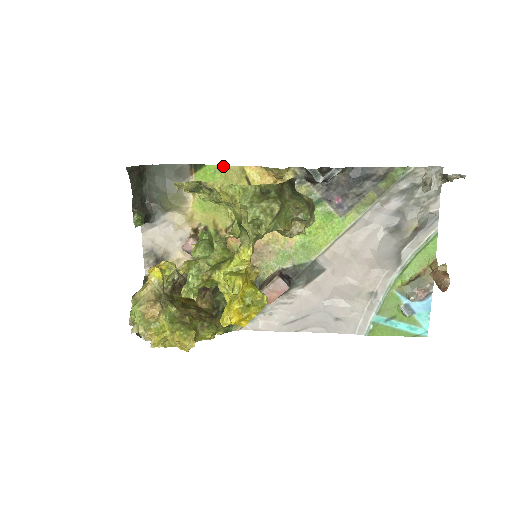
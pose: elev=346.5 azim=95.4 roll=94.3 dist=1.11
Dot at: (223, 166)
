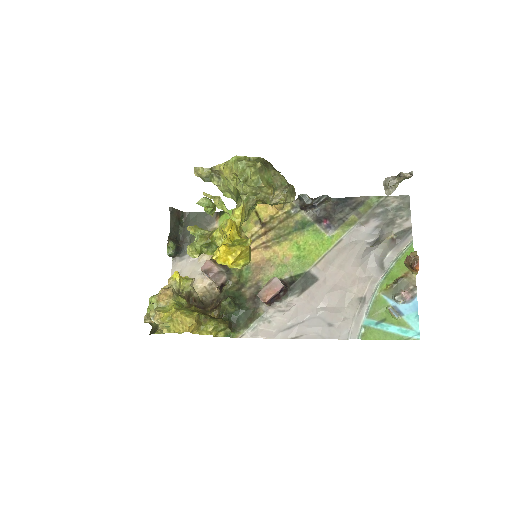
Dot at: occluded
